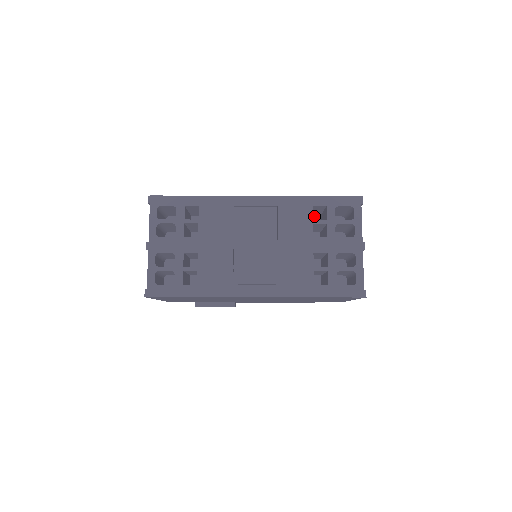
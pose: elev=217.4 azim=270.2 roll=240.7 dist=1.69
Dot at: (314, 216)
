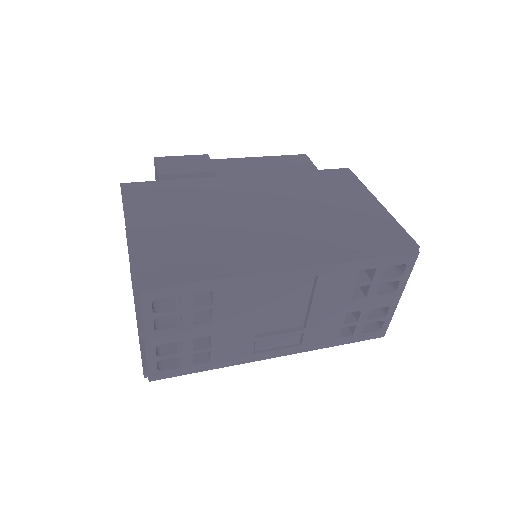
Dot at: occluded
